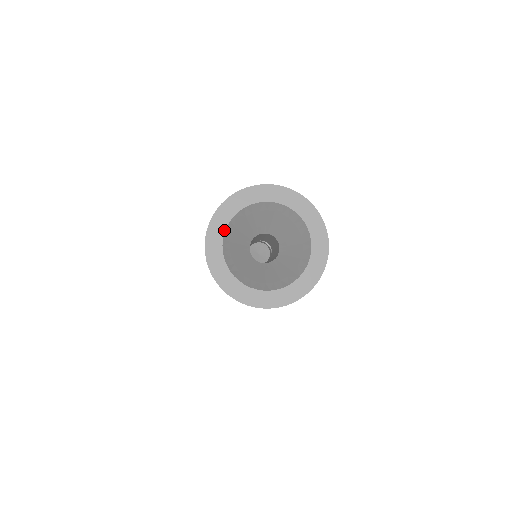
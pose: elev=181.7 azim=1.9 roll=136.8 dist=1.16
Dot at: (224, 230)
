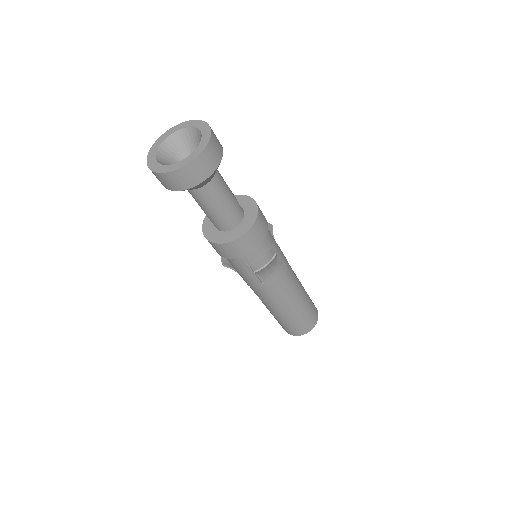
Dot at: (161, 142)
